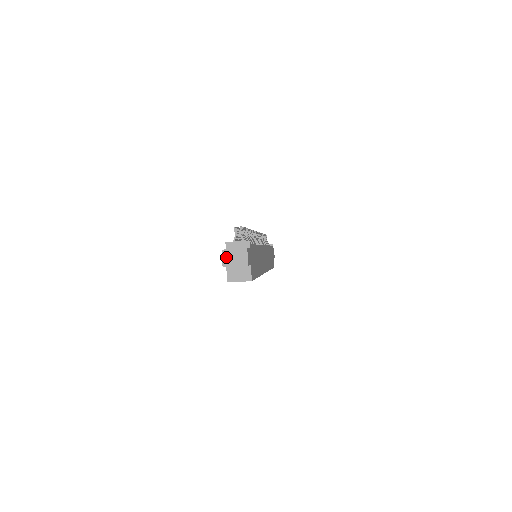
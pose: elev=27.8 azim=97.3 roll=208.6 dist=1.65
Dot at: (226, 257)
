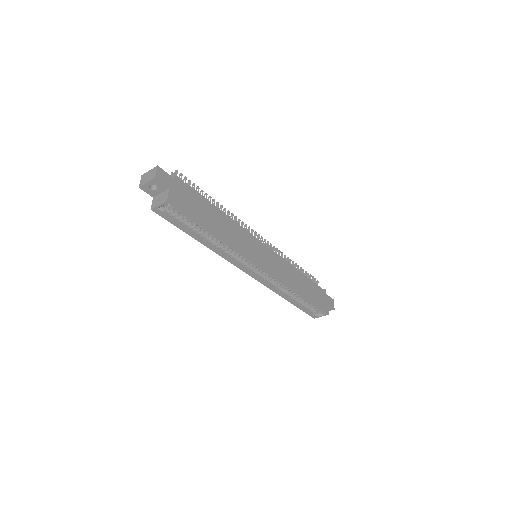
Dot at: (143, 179)
